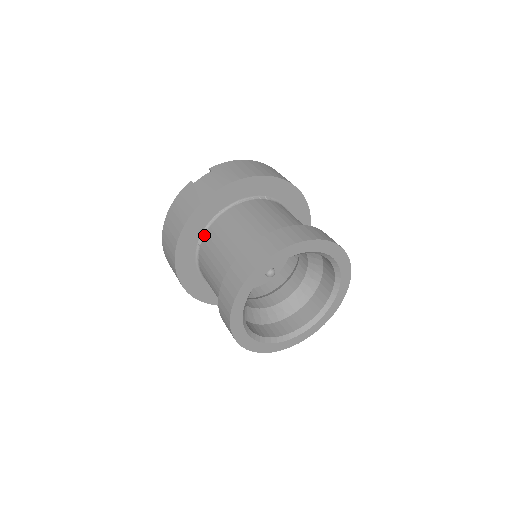
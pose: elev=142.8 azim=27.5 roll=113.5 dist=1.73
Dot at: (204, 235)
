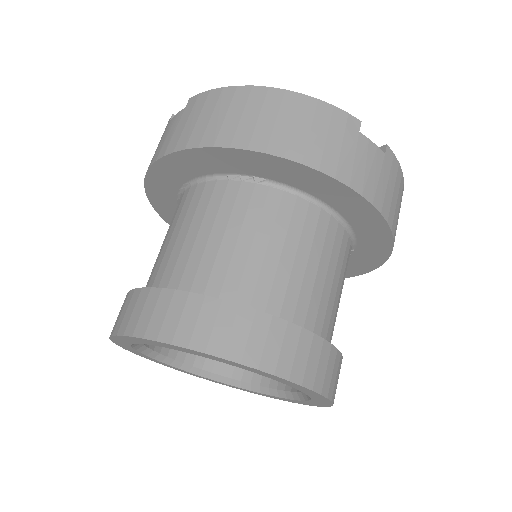
Dot at: occluded
